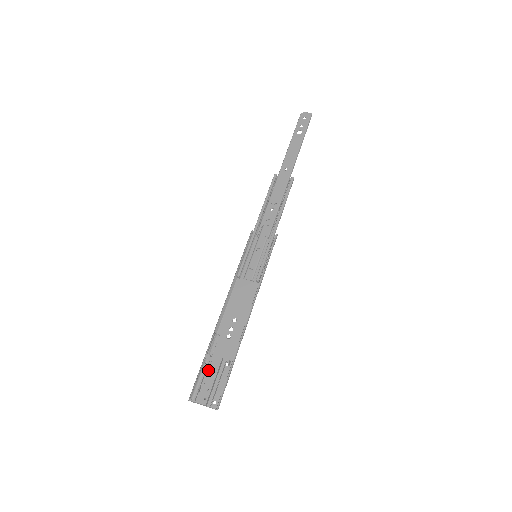
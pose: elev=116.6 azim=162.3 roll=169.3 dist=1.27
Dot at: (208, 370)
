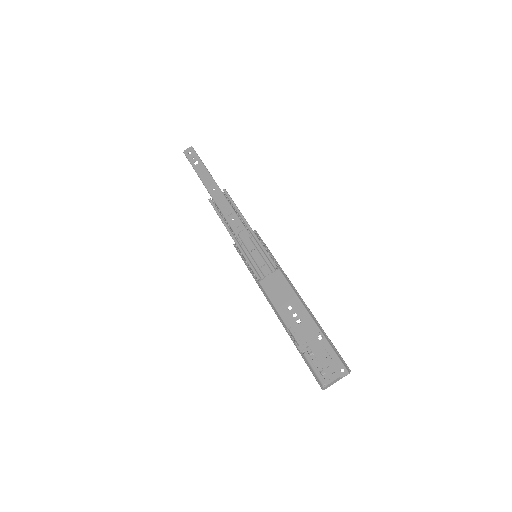
Dot at: (311, 357)
